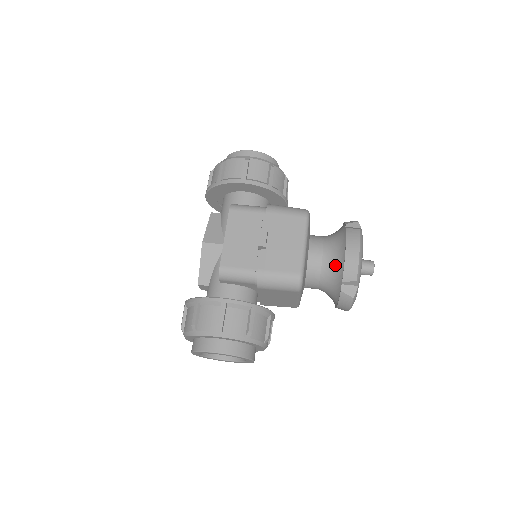
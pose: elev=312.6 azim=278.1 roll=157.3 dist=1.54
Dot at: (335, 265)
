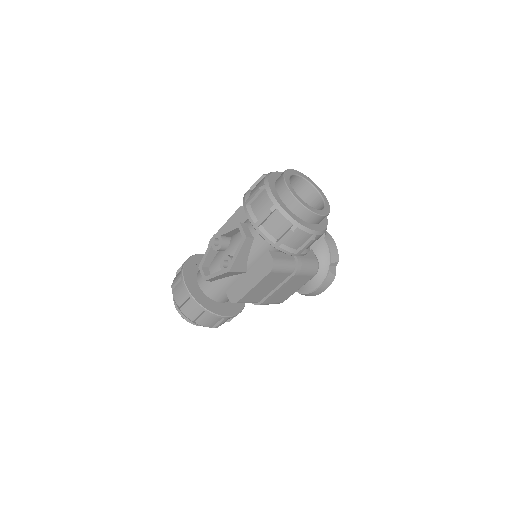
Dot at: occluded
